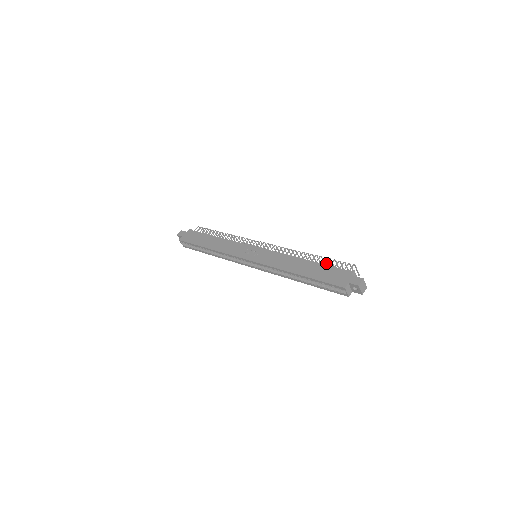
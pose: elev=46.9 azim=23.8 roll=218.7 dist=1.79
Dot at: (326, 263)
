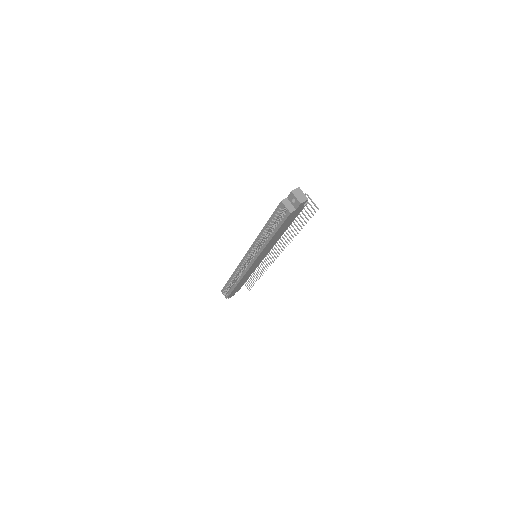
Dot at: occluded
